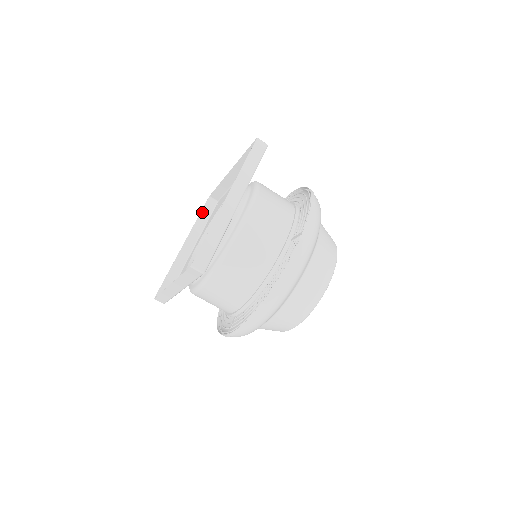
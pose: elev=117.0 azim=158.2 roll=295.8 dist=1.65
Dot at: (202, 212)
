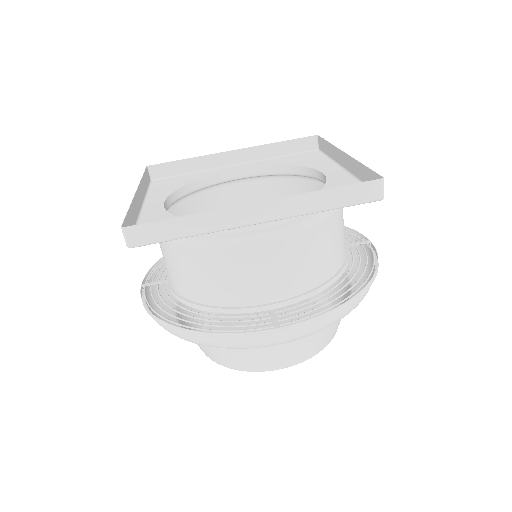
Dot at: (144, 174)
